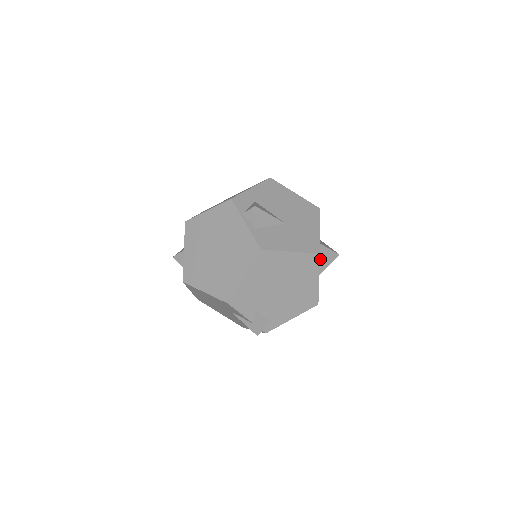
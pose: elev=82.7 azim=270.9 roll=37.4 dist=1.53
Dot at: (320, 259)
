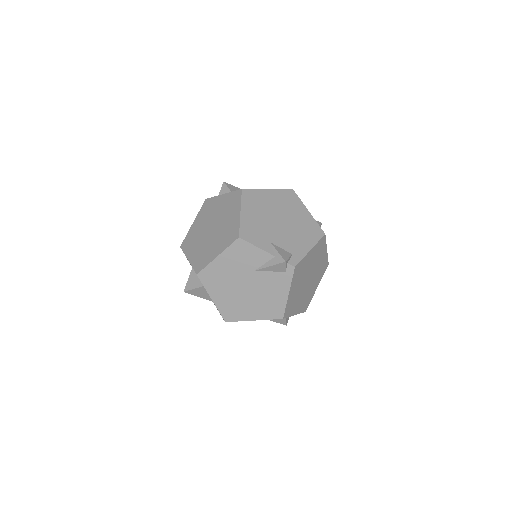
Dot at: occluded
